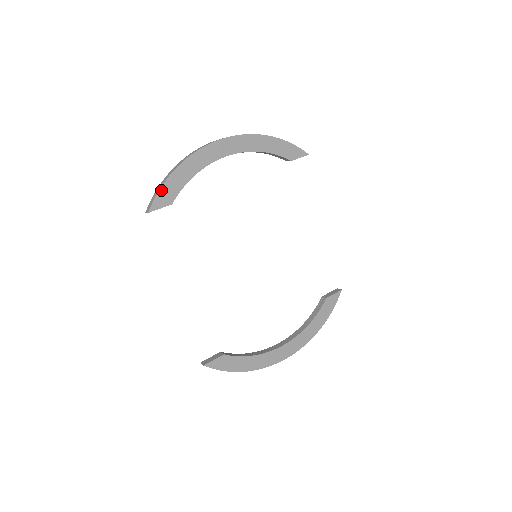
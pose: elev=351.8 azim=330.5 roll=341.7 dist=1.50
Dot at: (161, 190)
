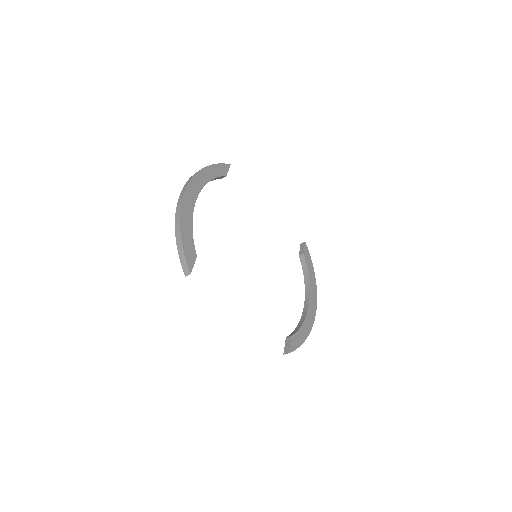
Dot at: (185, 252)
